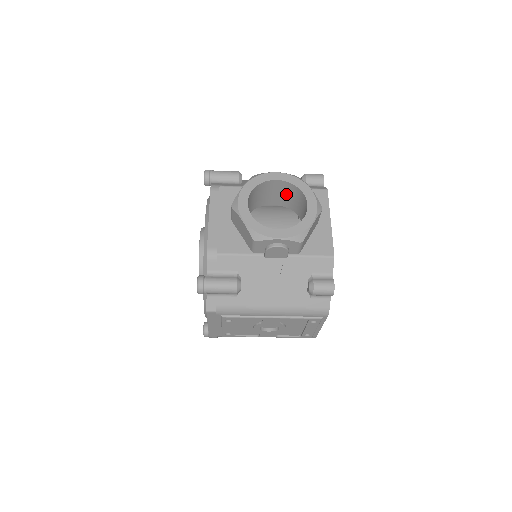
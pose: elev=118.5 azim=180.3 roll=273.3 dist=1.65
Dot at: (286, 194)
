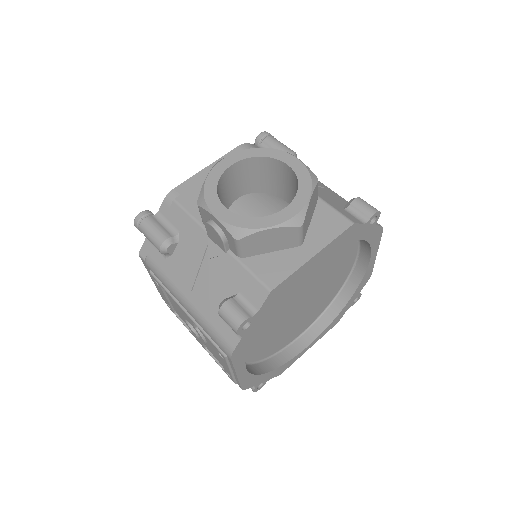
Dot at: occluded
